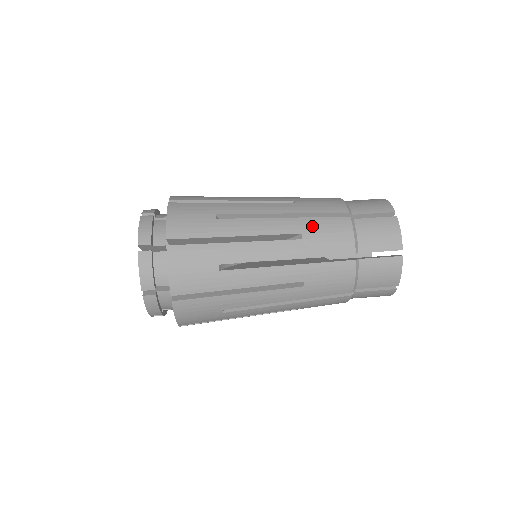
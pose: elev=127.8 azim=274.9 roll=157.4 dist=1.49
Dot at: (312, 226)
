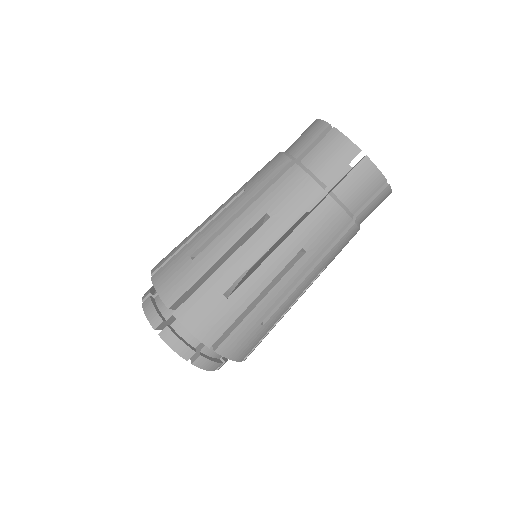
Dot at: (330, 258)
